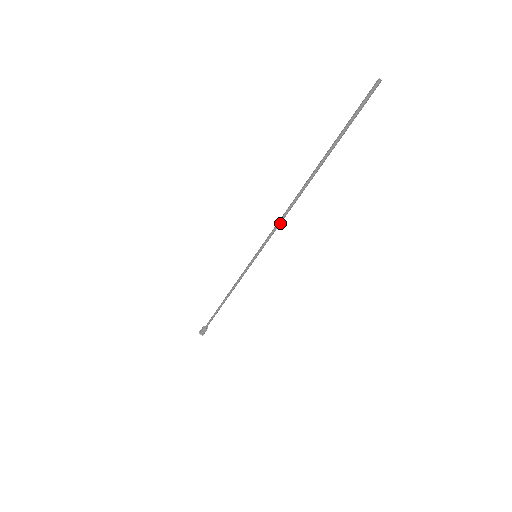
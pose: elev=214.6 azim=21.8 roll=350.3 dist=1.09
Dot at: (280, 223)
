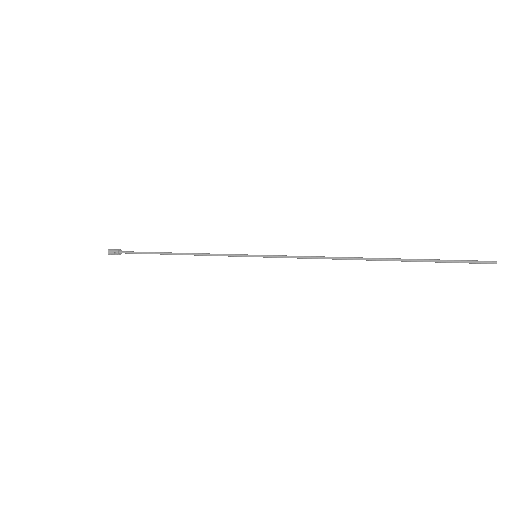
Dot at: (311, 258)
